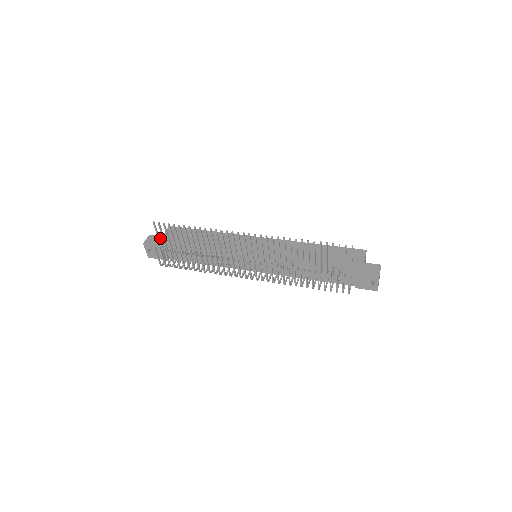
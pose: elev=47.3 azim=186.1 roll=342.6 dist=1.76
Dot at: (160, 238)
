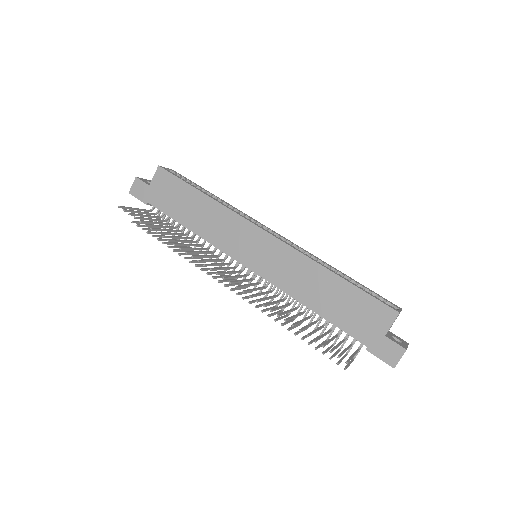
Dot at: (147, 189)
